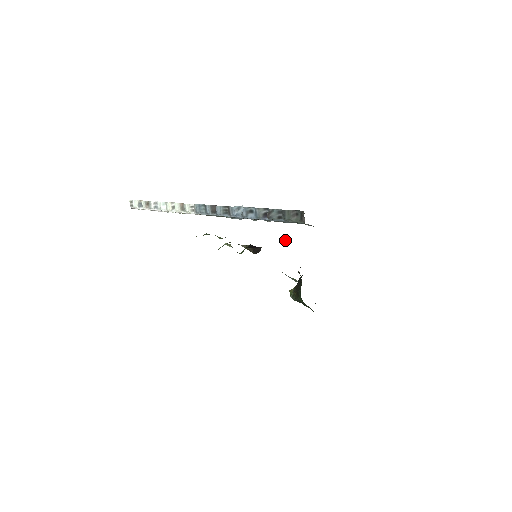
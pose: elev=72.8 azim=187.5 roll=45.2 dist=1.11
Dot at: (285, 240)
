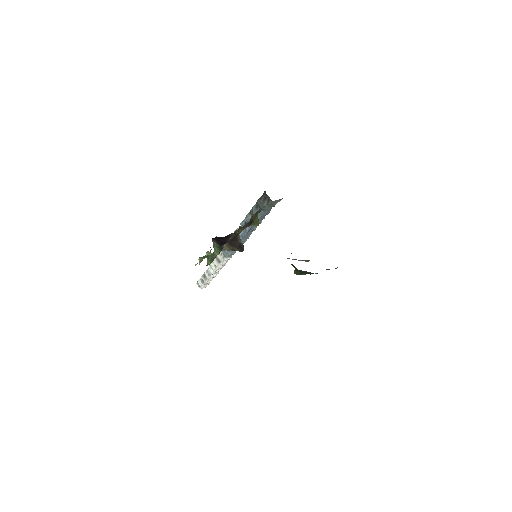
Dot at: (257, 223)
